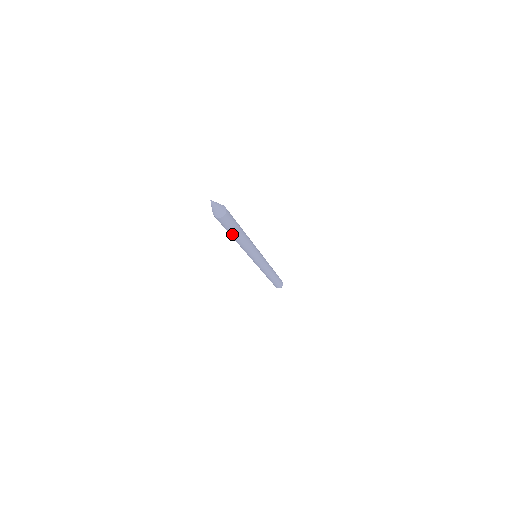
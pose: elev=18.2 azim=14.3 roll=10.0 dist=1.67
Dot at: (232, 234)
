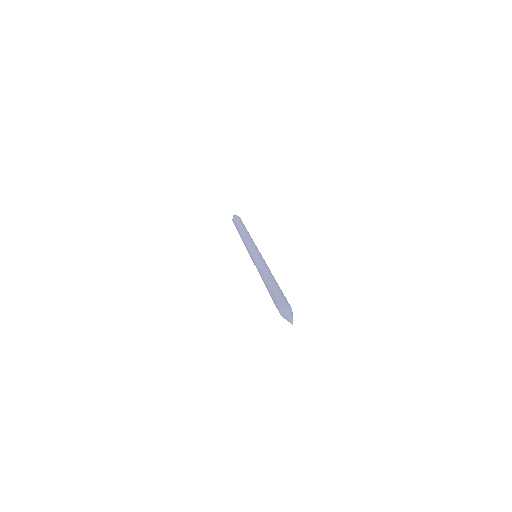
Dot at: occluded
